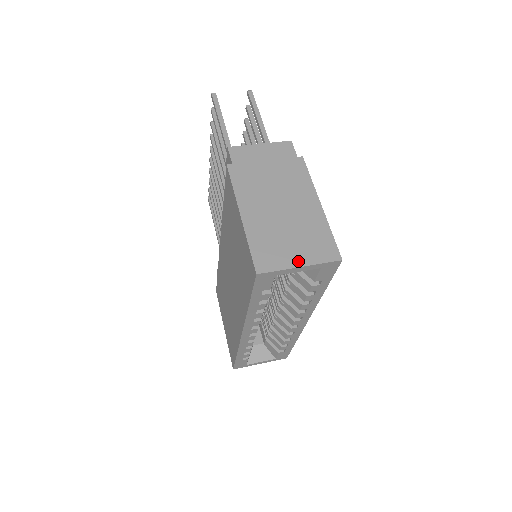
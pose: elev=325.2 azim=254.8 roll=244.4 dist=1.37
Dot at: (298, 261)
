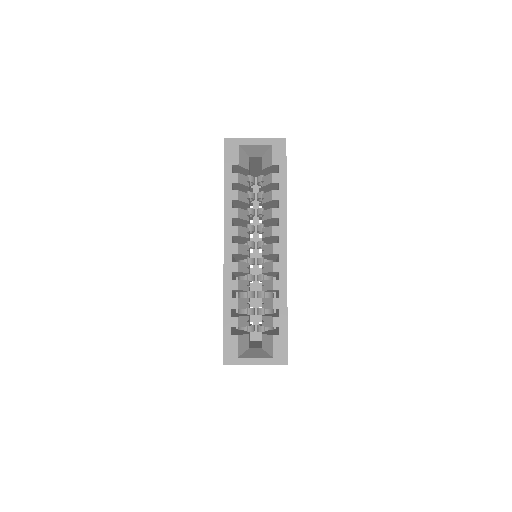
Dot at: (255, 139)
